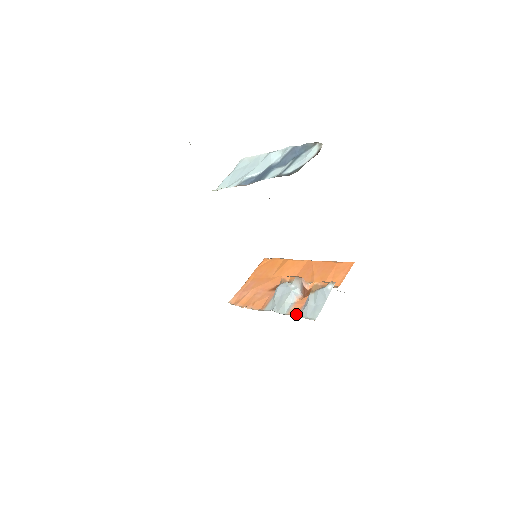
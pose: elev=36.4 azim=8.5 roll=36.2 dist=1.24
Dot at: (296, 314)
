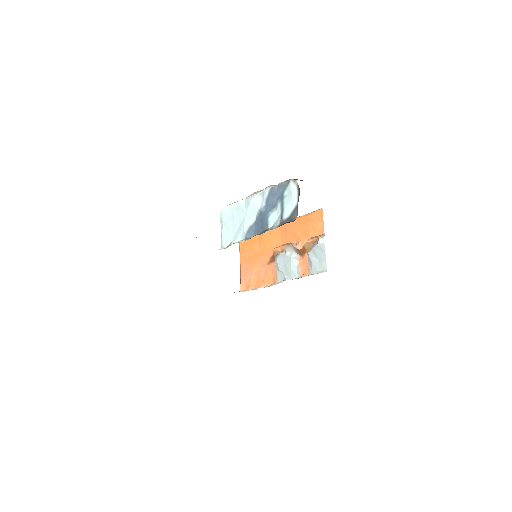
Dot at: (308, 273)
